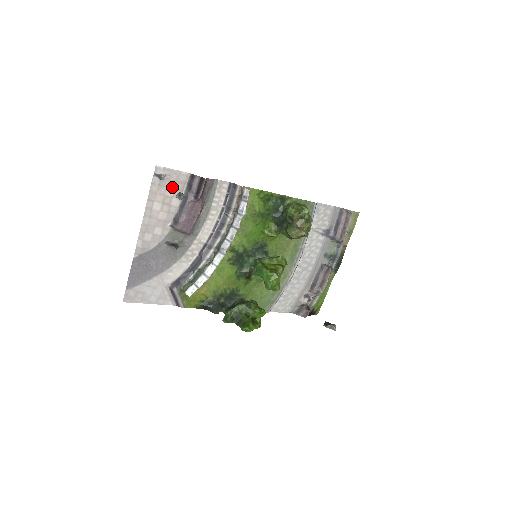
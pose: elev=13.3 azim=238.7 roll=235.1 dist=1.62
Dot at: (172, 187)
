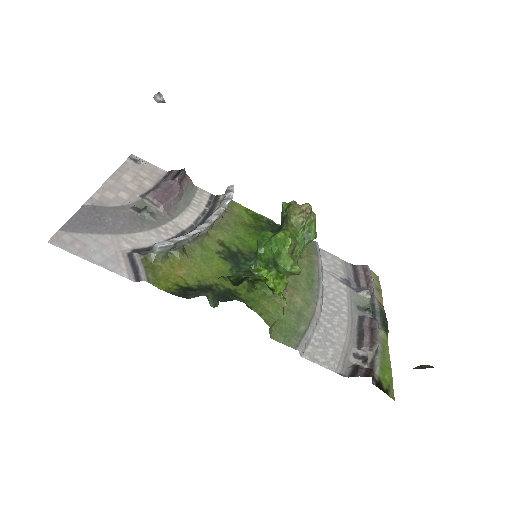
Dot at: (147, 173)
